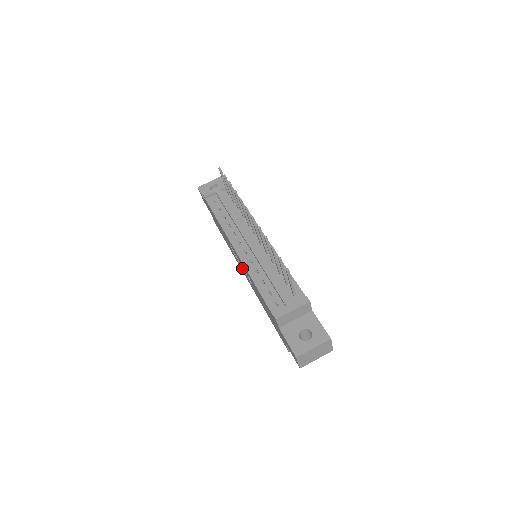
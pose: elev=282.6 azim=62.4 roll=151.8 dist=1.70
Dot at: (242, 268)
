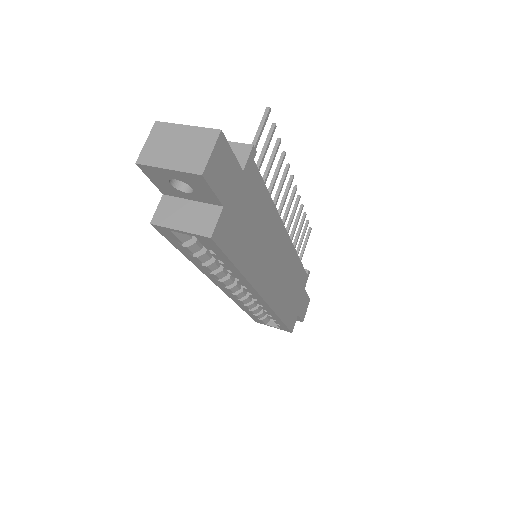
Dot at: occluded
